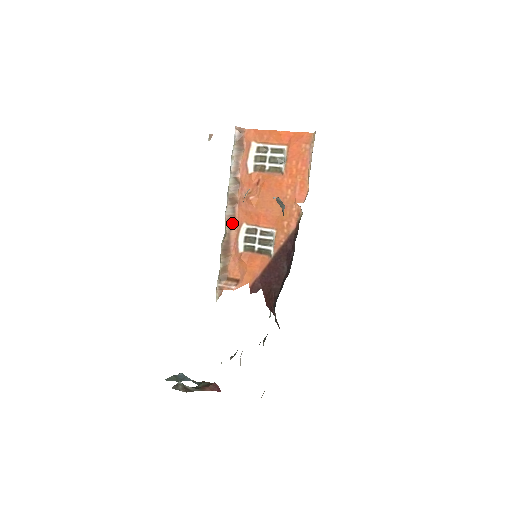
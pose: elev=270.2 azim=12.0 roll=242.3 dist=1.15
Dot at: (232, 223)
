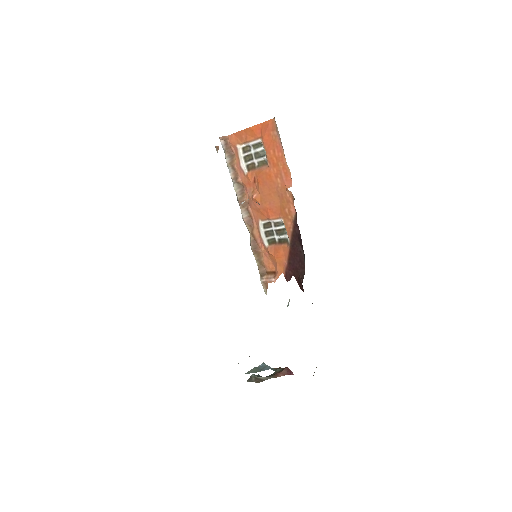
Dot at: (251, 223)
